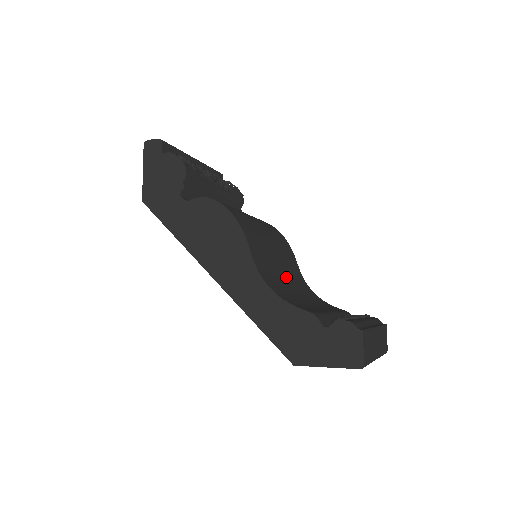
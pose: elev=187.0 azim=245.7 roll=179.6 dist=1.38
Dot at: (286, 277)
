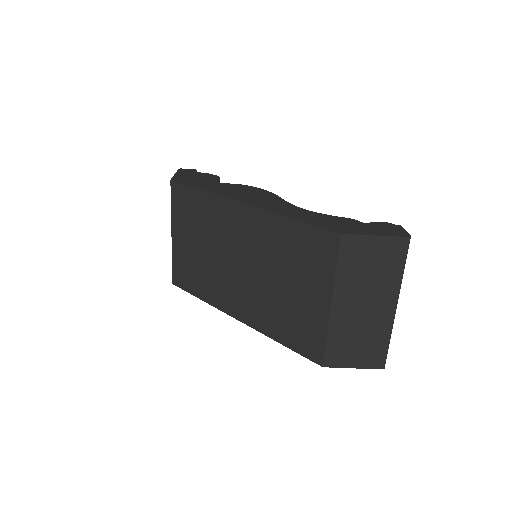
Dot at: occluded
